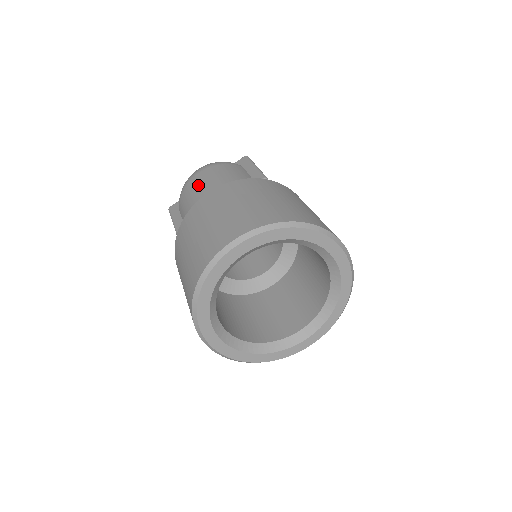
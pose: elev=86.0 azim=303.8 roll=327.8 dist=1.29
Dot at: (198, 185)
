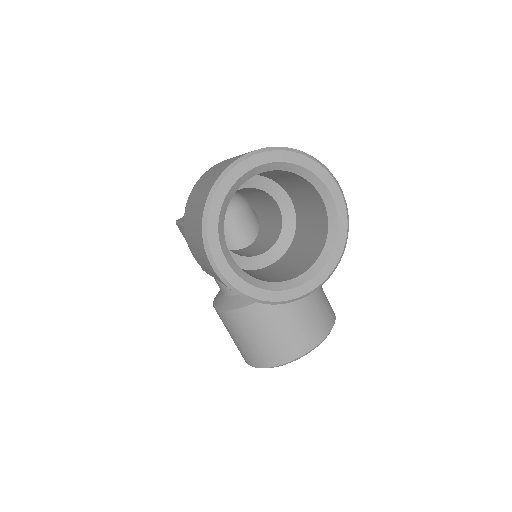
Dot at: occluded
